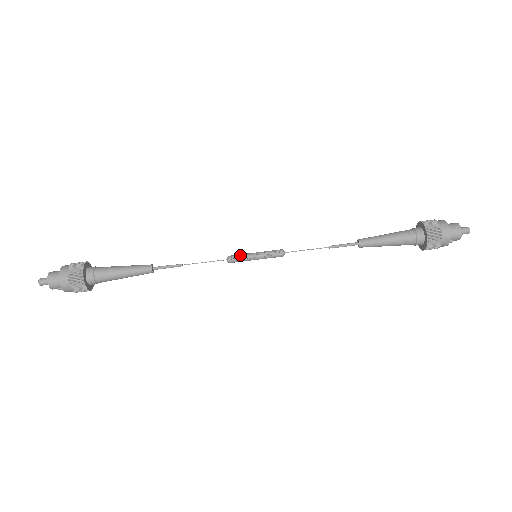
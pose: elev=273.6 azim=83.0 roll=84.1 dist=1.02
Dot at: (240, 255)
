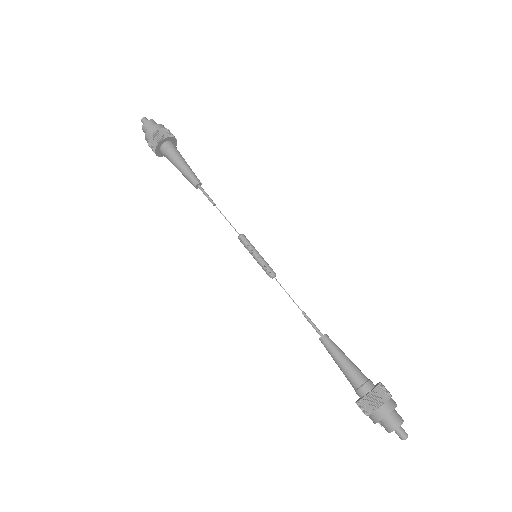
Dot at: (247, 243)
